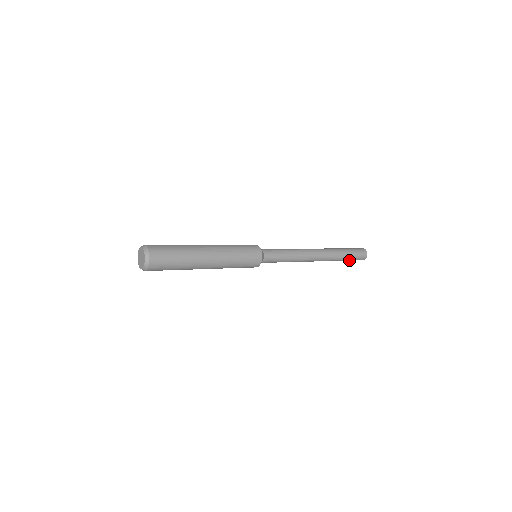
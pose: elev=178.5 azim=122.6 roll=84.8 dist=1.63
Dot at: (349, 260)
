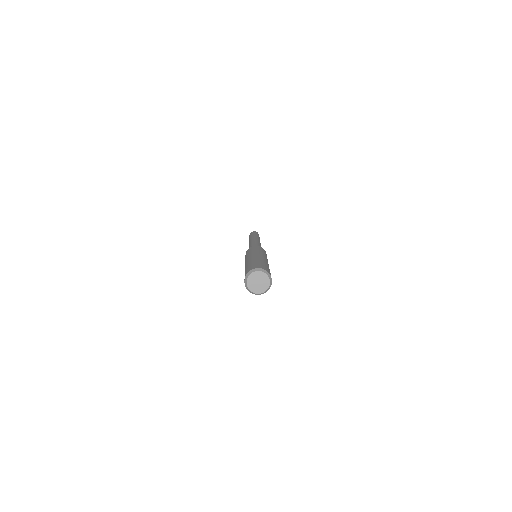
Dot at: occluded
